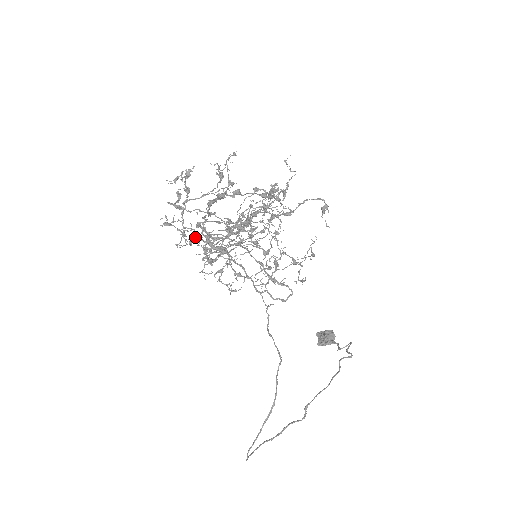
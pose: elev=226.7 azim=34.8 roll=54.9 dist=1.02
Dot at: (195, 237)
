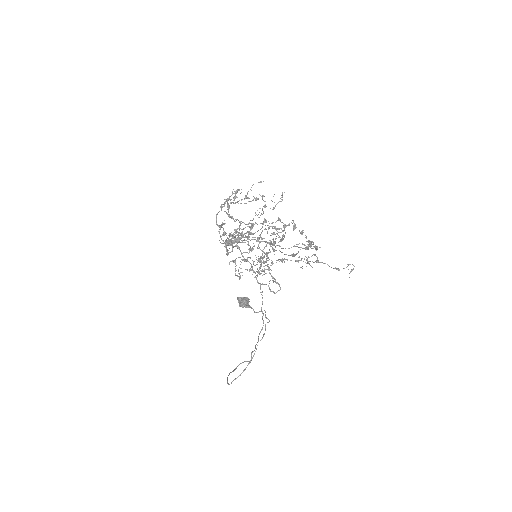
Dot at: occluded
